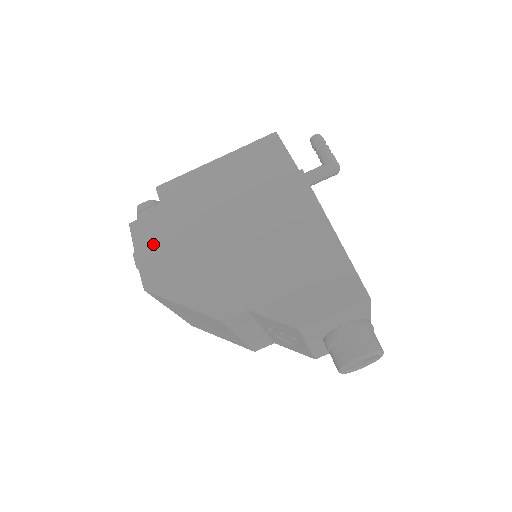
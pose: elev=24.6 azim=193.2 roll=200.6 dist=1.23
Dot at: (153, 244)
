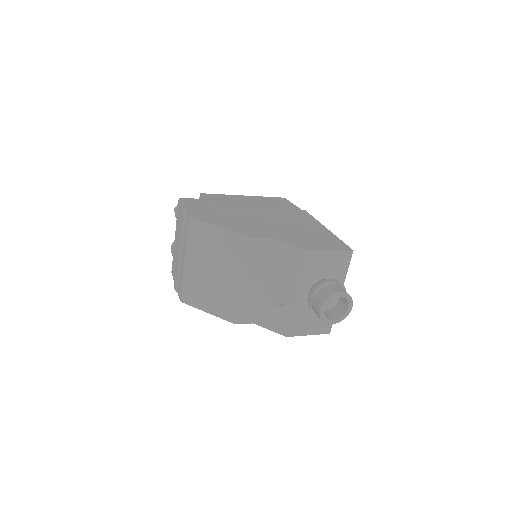
Dot at: (198, 206)
